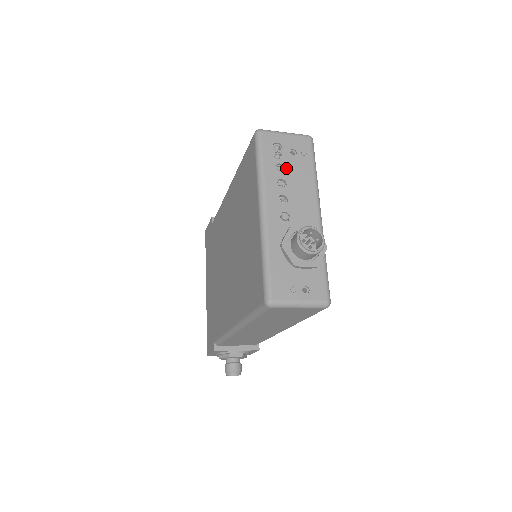
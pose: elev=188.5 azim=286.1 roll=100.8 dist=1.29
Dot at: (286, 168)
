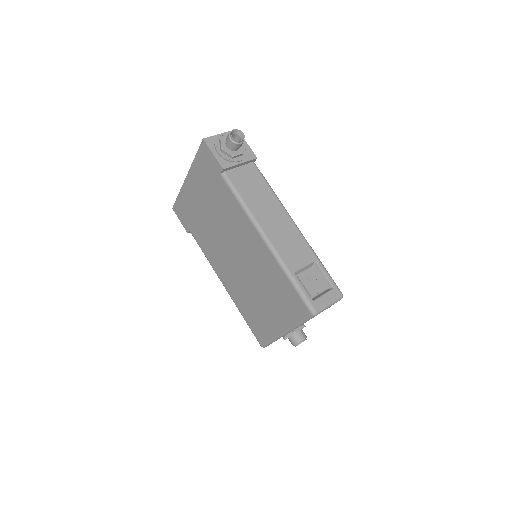
Dot at: occluded
